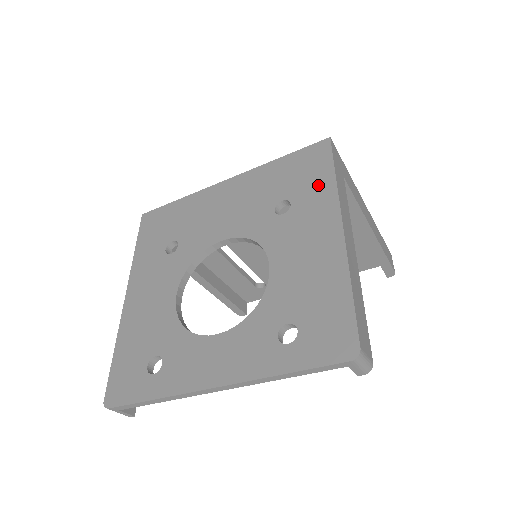
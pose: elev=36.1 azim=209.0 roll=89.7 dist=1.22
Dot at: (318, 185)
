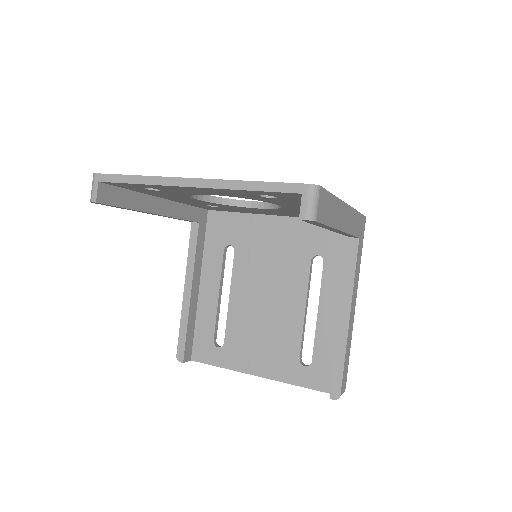
Dot at: occluded
